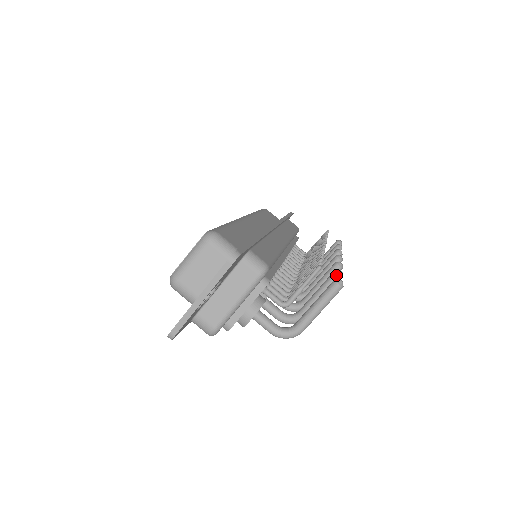
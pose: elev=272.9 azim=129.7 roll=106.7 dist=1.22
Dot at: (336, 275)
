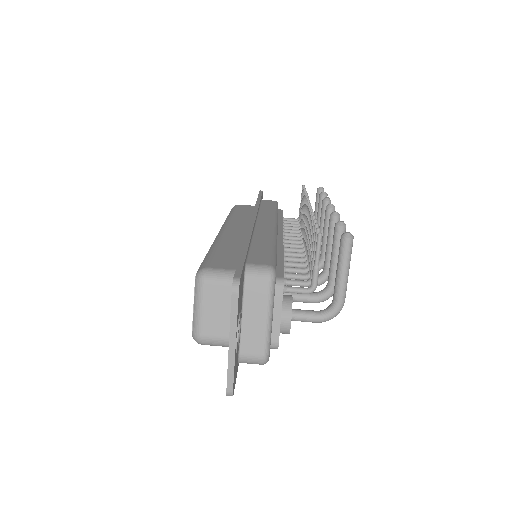
Dot at: (339, 228)
